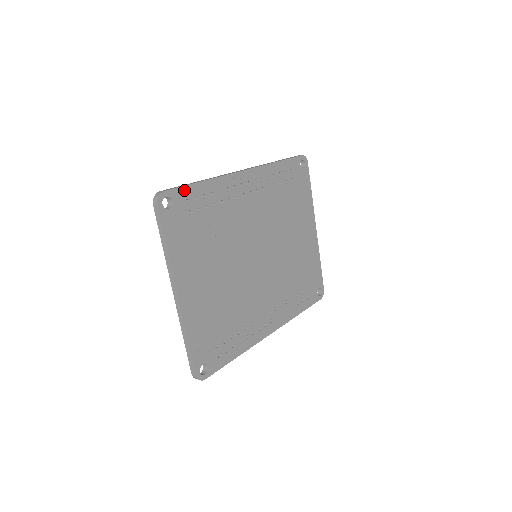
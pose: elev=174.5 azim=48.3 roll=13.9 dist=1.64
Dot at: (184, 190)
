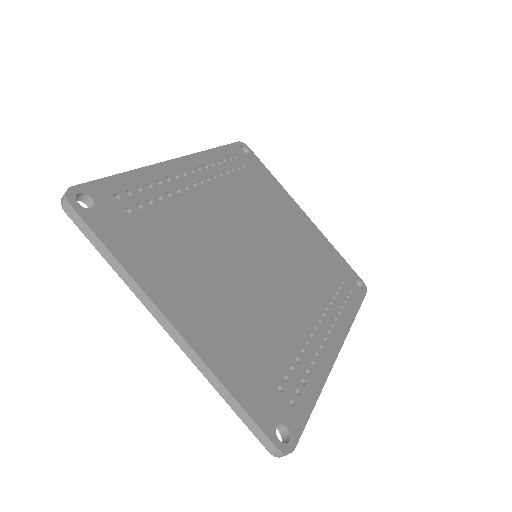
Dot at: (104, 184)
